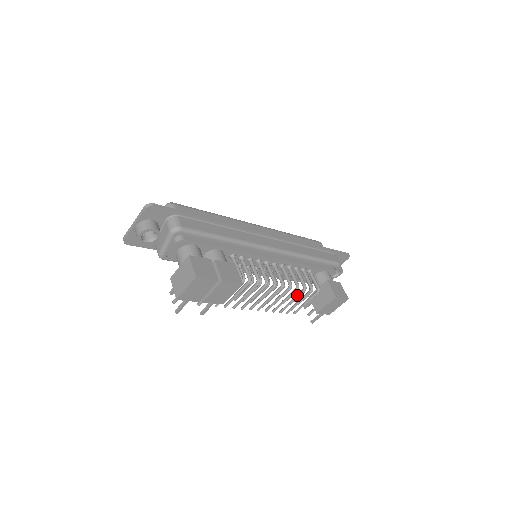
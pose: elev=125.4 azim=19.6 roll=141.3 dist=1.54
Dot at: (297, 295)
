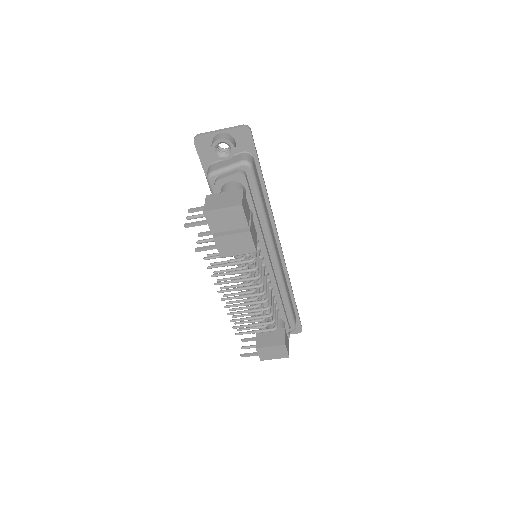
Dot at: (260, 315)
